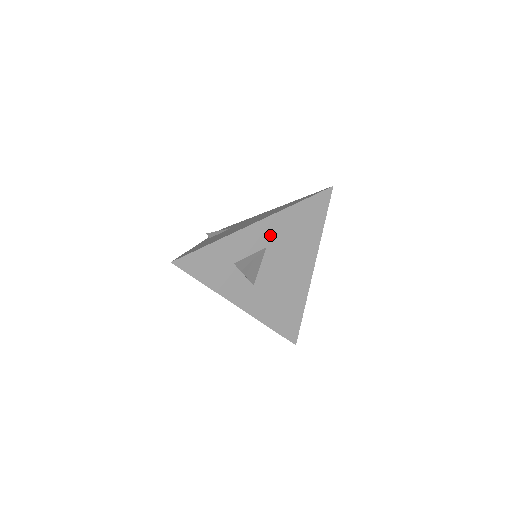
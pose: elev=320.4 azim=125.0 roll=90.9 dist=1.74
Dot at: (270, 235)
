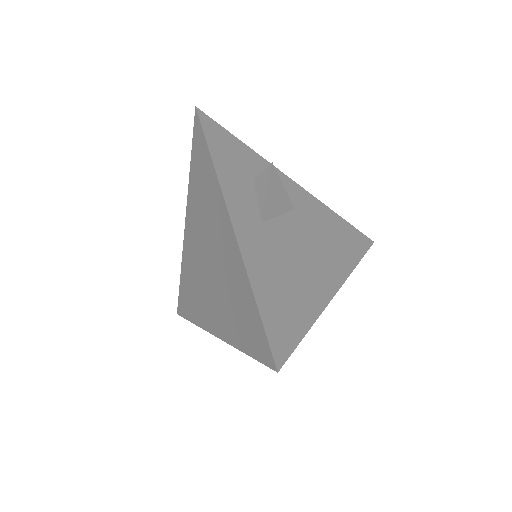
Dot at: (302, 206)
